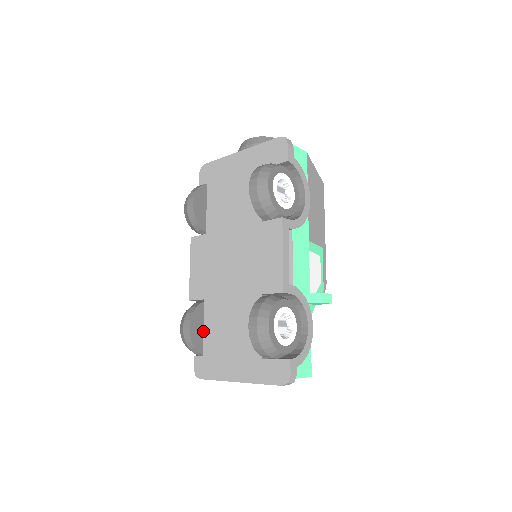
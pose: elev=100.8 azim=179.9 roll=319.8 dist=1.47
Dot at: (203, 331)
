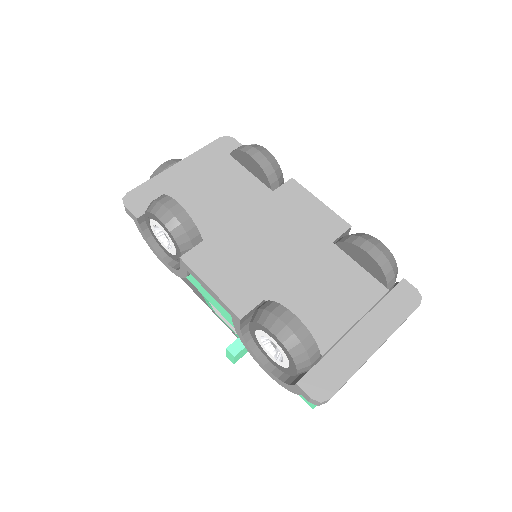
Dot at: occluded
